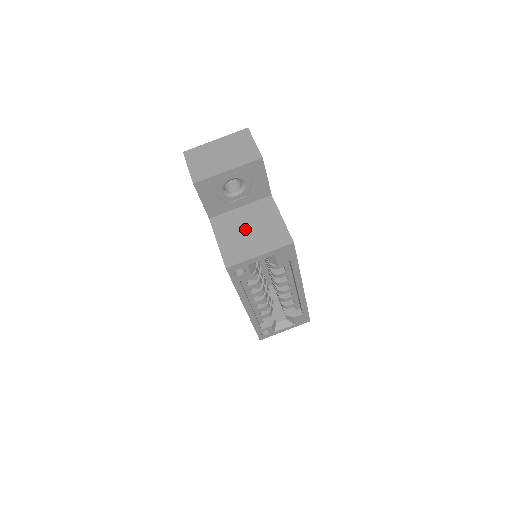
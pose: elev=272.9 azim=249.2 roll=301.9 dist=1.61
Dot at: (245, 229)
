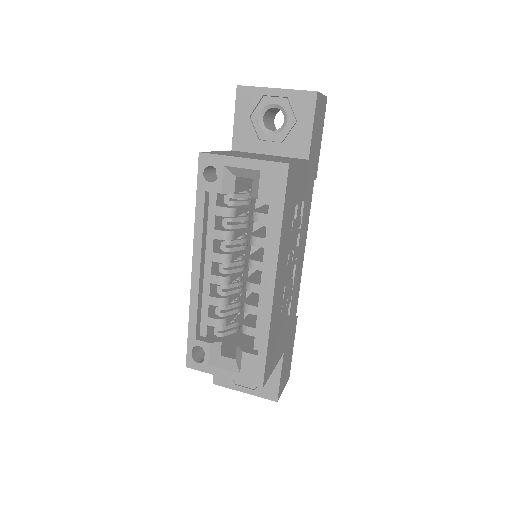
Dot at: (254, 155)
